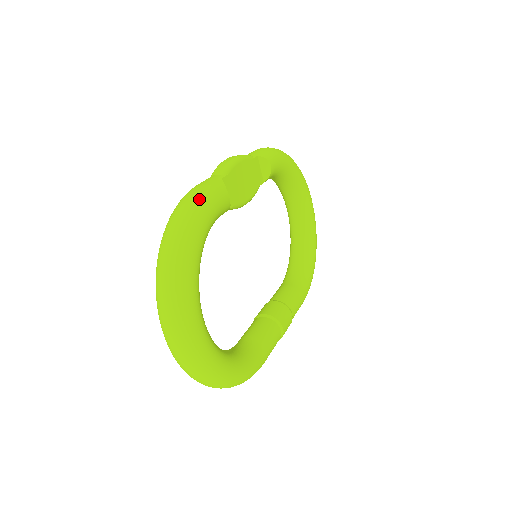
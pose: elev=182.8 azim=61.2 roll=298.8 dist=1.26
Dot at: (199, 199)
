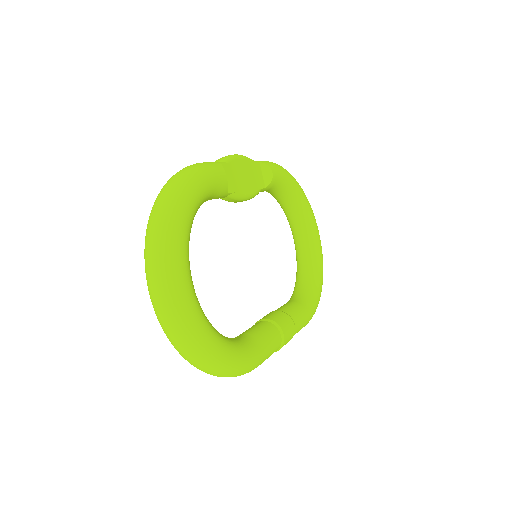
Dot at: (195, 168)
